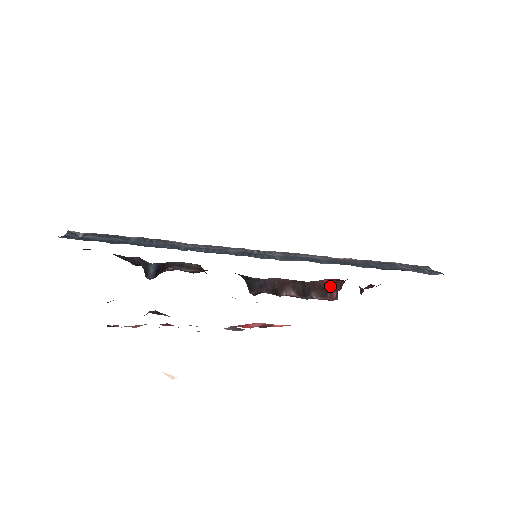
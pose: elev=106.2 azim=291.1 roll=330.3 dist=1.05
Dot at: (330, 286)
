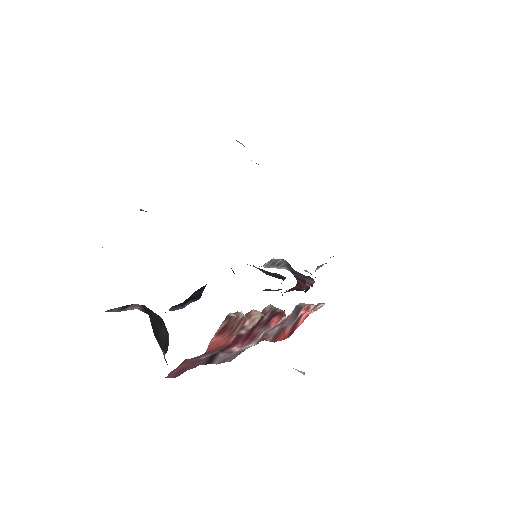
Dot at: occluded
